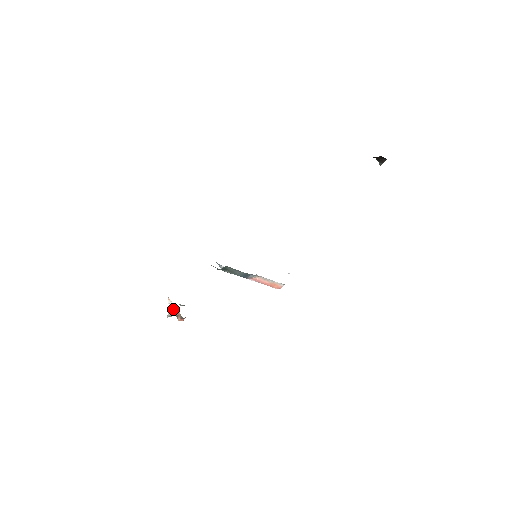
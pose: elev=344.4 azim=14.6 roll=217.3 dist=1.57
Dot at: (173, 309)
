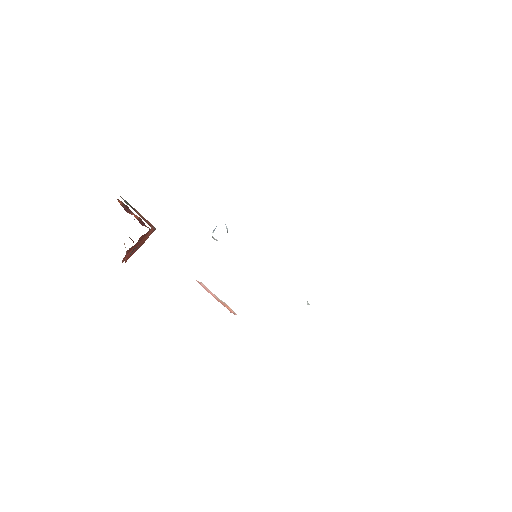
Dot at: occluded
